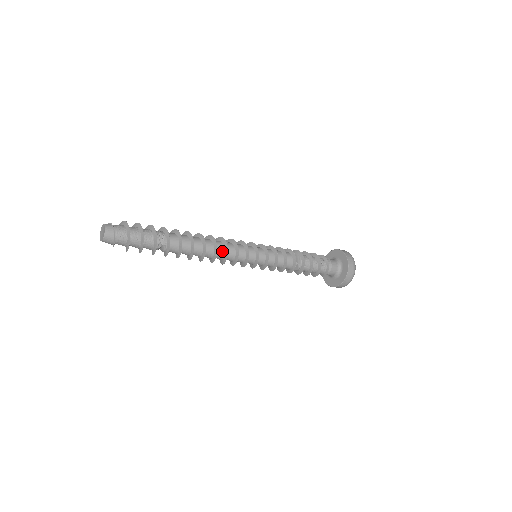
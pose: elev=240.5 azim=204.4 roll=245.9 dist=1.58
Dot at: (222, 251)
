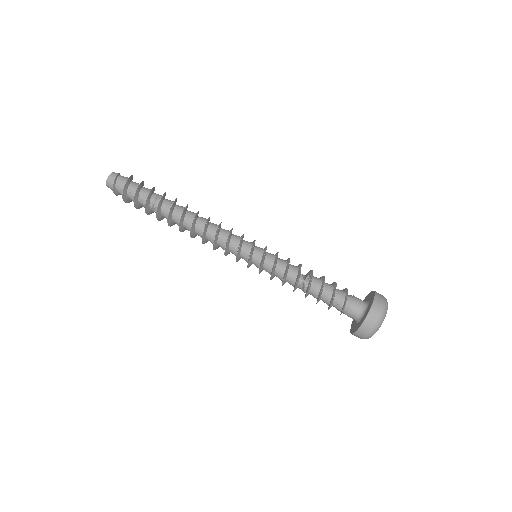
Dot at: (213, 231)
